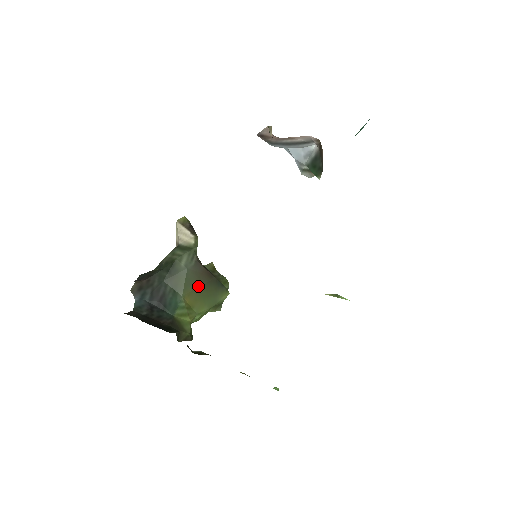
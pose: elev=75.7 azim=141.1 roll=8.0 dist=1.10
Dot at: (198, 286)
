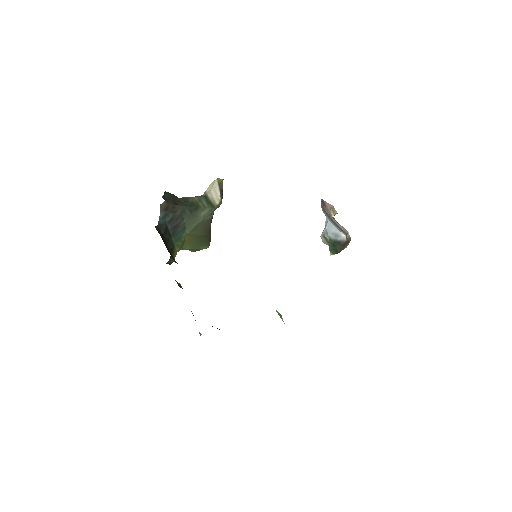
Dot at: (199, 234)
